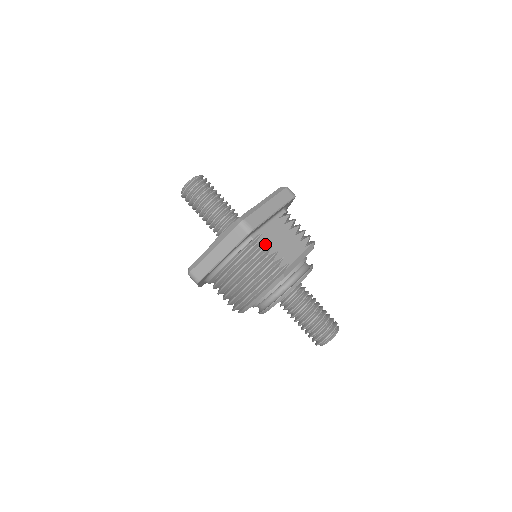
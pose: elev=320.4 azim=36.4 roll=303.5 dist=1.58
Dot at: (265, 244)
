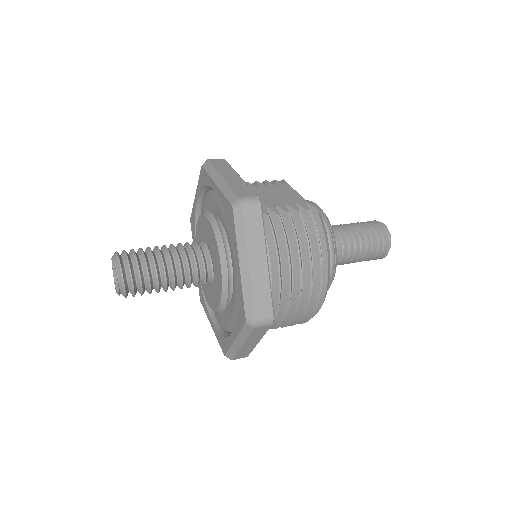
Dot at: (271, 210)
